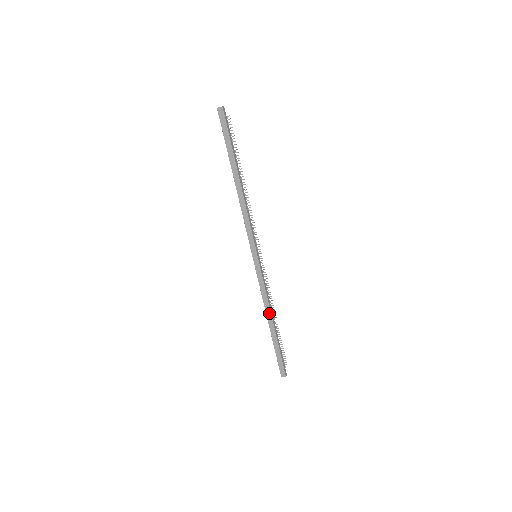
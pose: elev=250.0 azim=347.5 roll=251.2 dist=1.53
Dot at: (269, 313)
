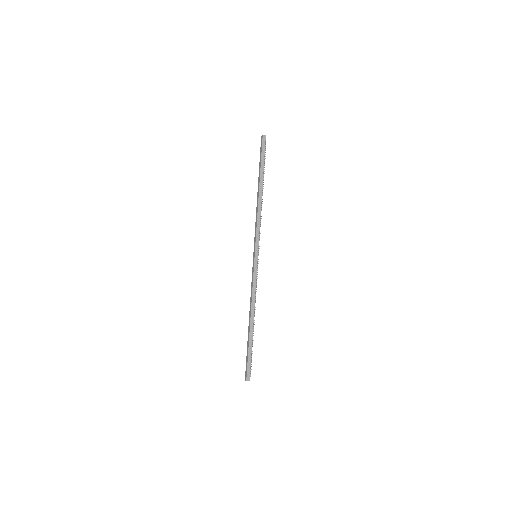
Dot at: (250, 310)
